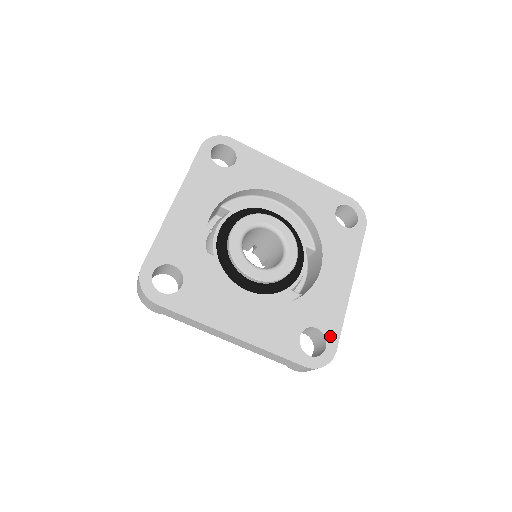
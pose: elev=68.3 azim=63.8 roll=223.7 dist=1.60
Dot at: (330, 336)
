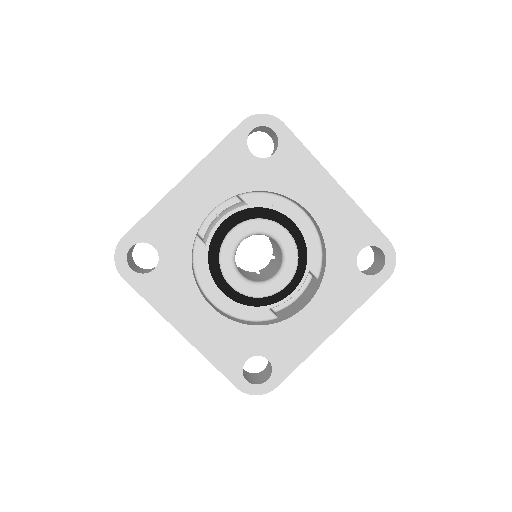
Dot at: (278, 372)
